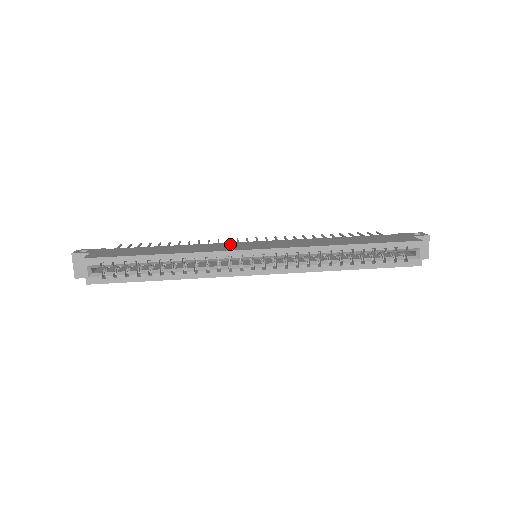
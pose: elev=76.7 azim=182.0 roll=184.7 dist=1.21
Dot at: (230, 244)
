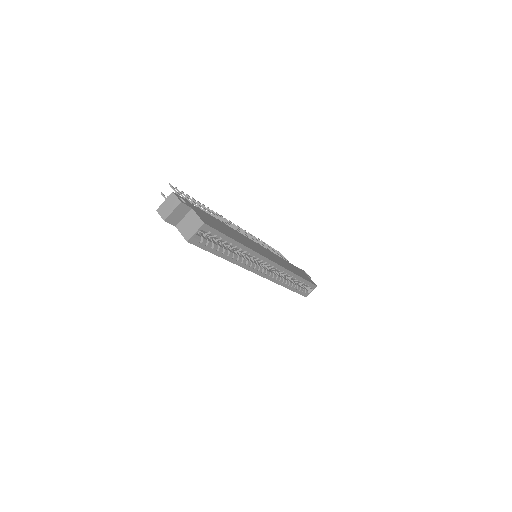
Dot at: (253, 242)
